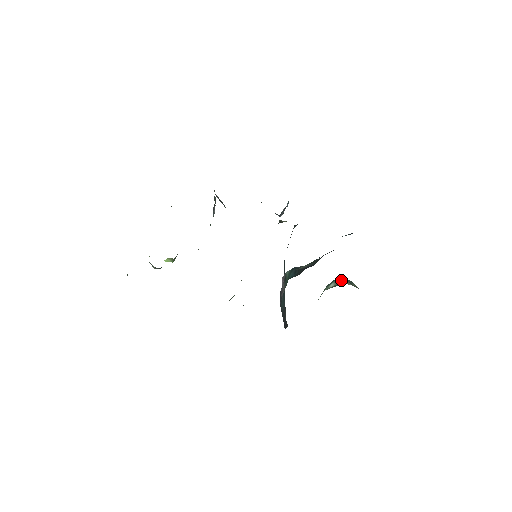
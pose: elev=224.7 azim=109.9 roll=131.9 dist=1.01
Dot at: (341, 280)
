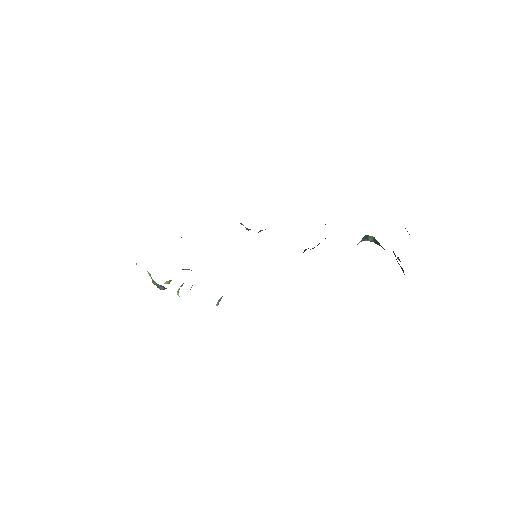
Dot at: (364, 238)
